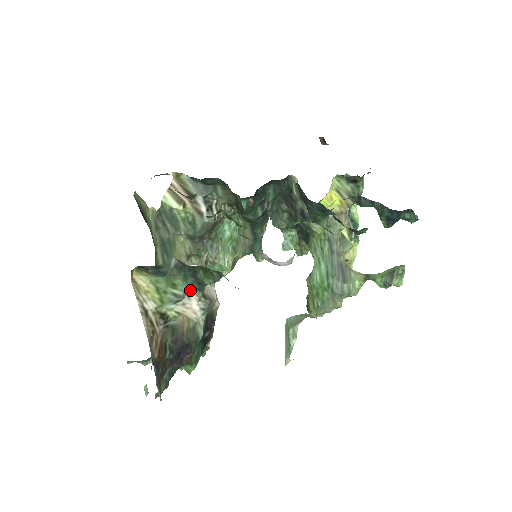
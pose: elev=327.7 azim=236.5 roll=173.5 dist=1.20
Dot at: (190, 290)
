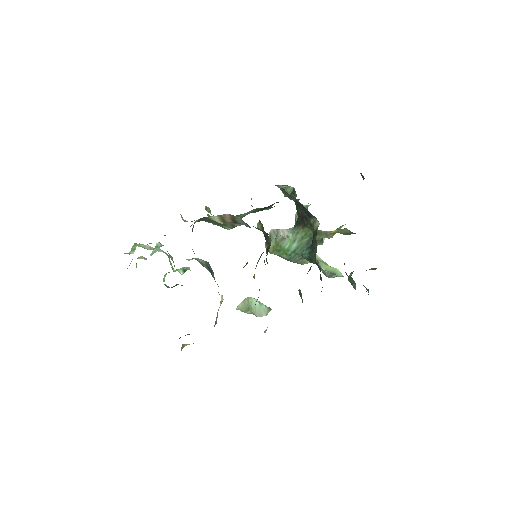
Dot at: occluded
